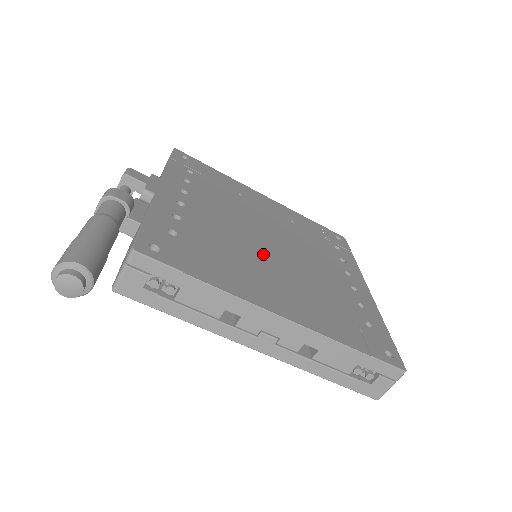
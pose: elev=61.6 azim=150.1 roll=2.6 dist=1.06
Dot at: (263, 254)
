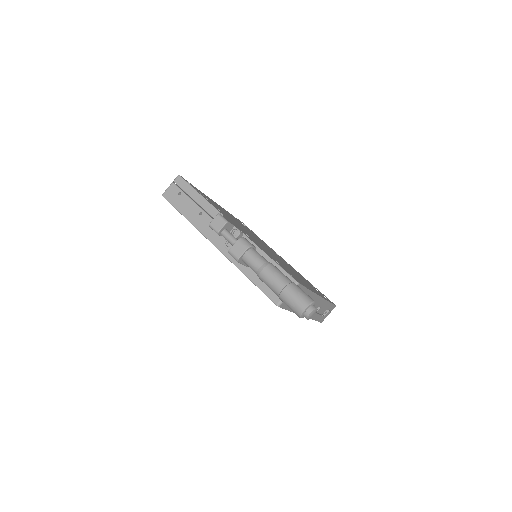
Dot at: (277, 258)
